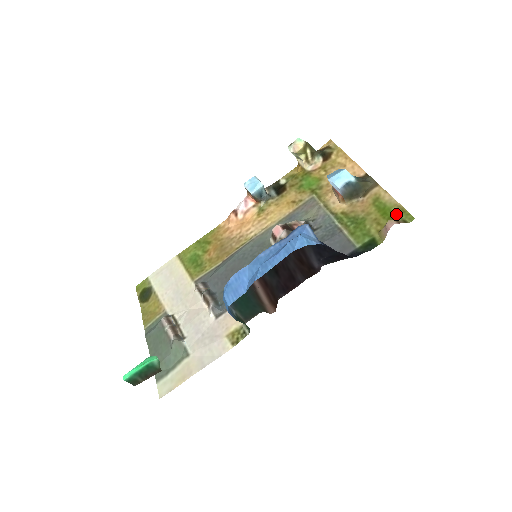
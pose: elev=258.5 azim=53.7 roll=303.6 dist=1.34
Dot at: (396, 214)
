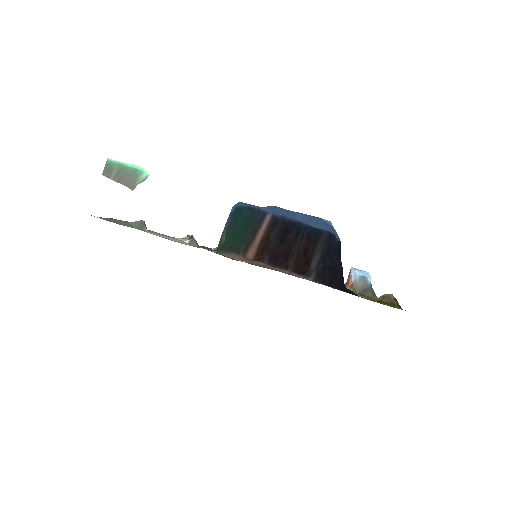
Dot at: occluded
